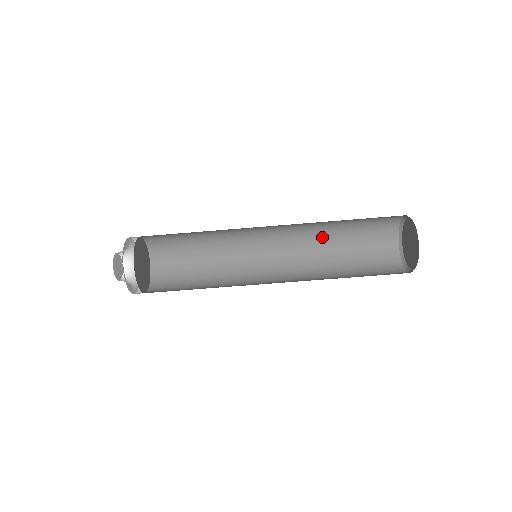
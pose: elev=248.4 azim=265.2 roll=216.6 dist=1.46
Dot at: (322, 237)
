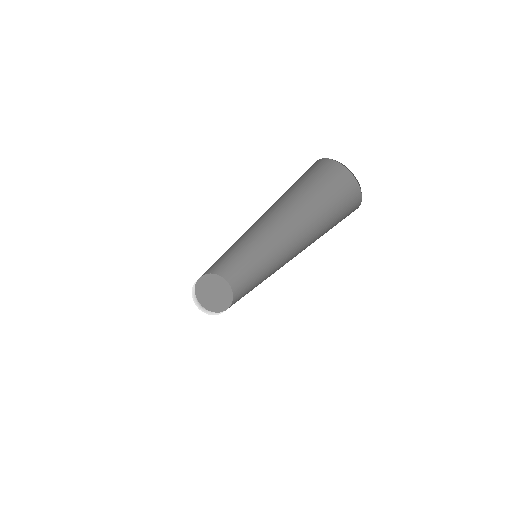
Dot at: (301, 213)
